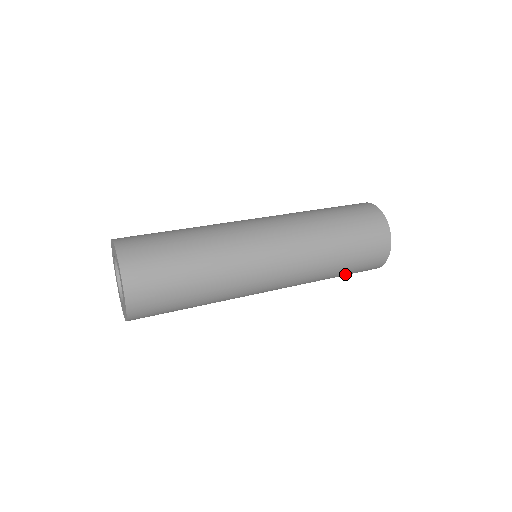
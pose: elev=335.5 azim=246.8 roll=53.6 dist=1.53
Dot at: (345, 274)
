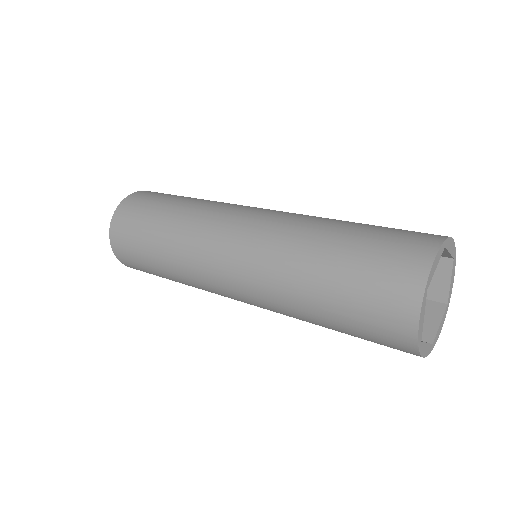
Dot at: occluded
